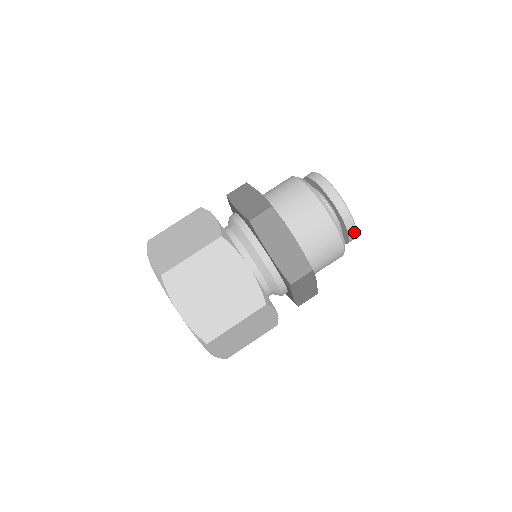
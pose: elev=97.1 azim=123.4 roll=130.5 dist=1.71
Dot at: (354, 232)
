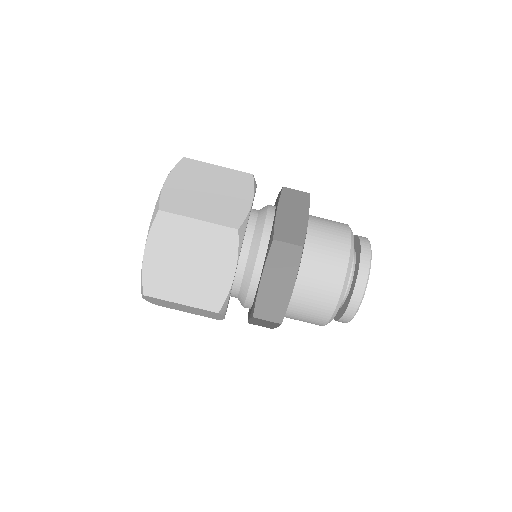
Dot at: occluded
